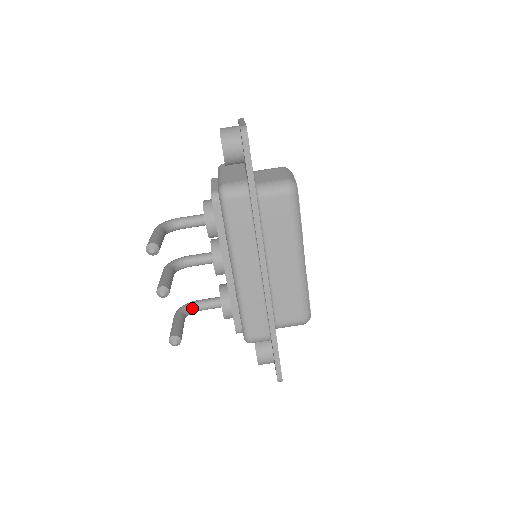
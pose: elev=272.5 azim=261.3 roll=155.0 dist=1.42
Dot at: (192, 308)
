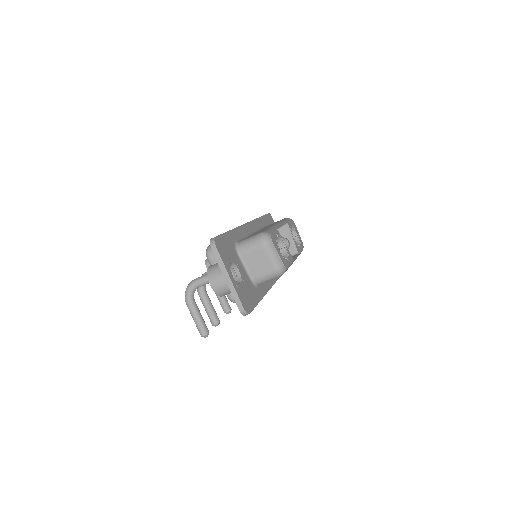
Dot at: occluded
